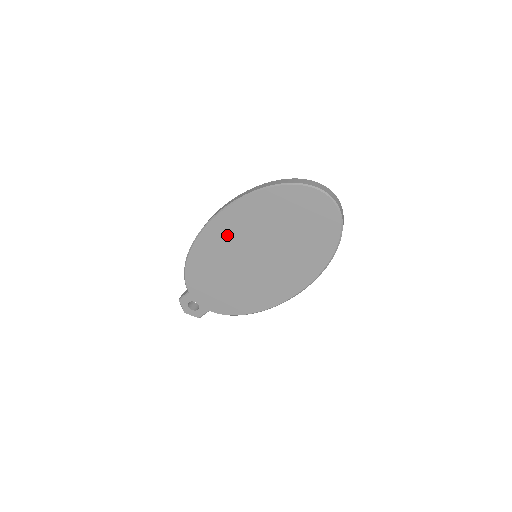
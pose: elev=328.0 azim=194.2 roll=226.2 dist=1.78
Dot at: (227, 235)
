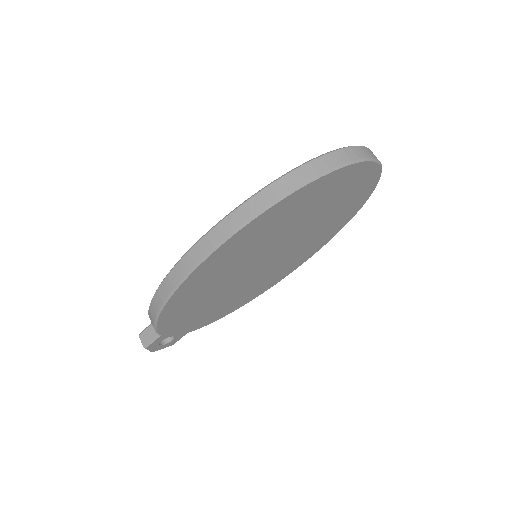
Dot at: (228, 260)
